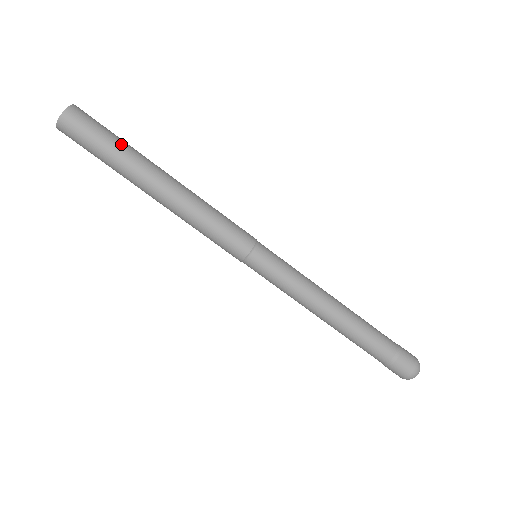
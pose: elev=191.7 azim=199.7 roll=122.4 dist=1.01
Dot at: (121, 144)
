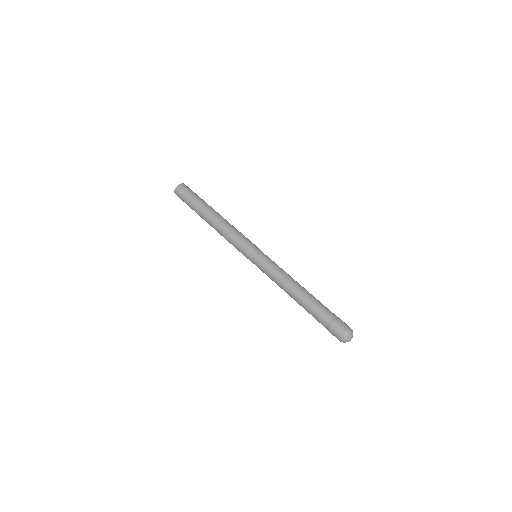
Dot at: (200, 199)
